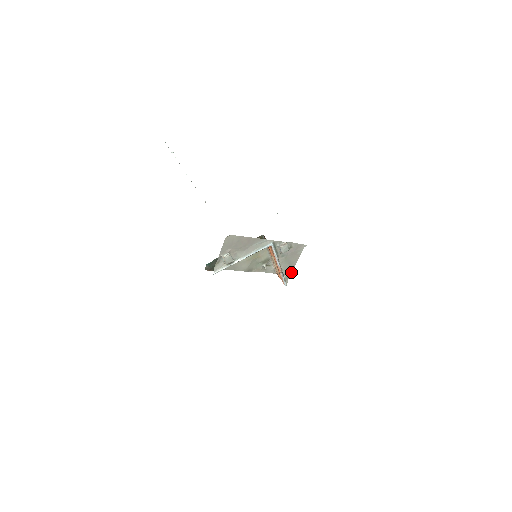
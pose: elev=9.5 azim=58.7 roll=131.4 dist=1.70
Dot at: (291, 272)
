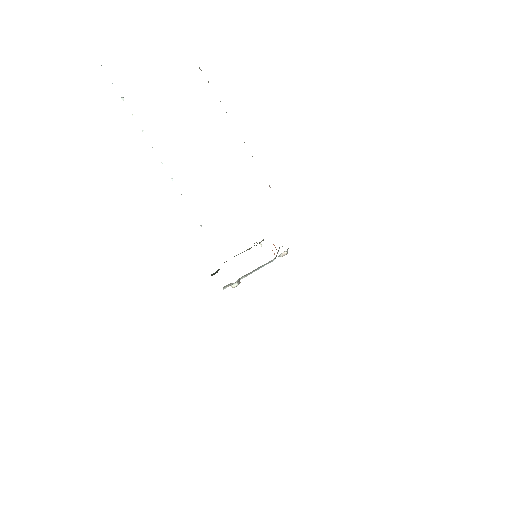
Dot at: occluded
